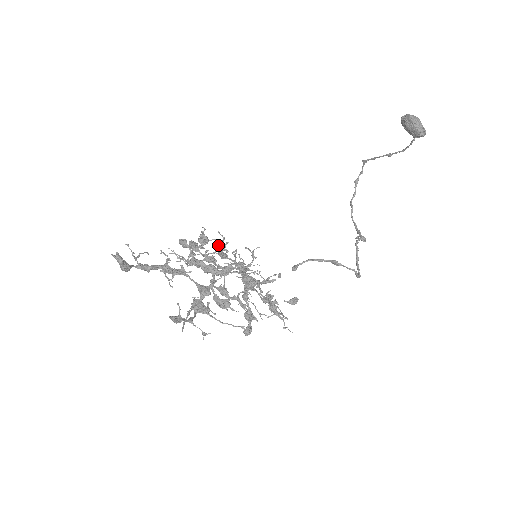
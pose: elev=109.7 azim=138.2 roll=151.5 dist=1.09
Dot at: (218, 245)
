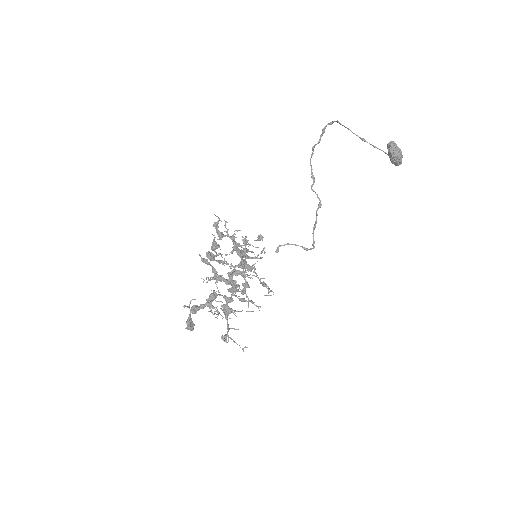
Dot at: (215, 225)
